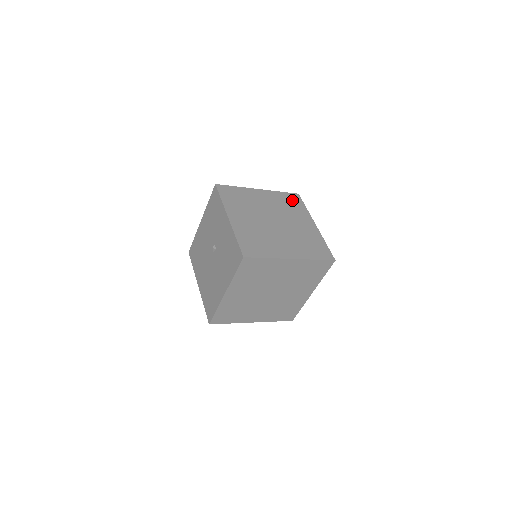
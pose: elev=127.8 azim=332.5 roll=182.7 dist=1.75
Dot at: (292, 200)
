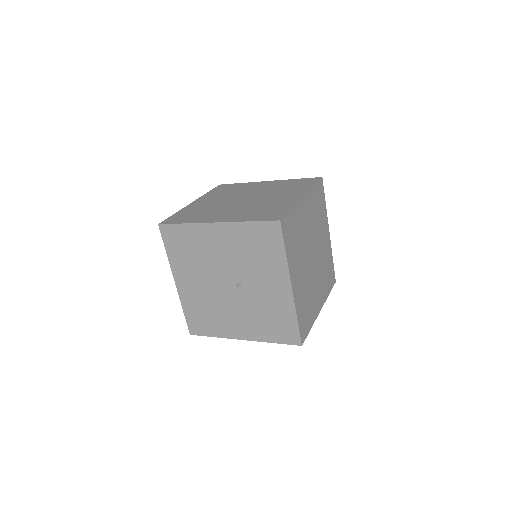
Dot at: (320, 197)
